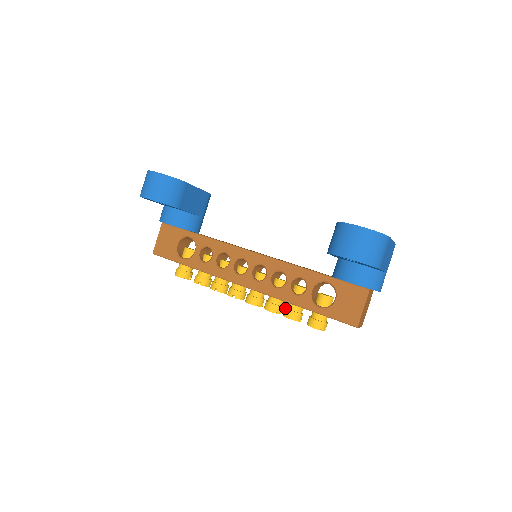
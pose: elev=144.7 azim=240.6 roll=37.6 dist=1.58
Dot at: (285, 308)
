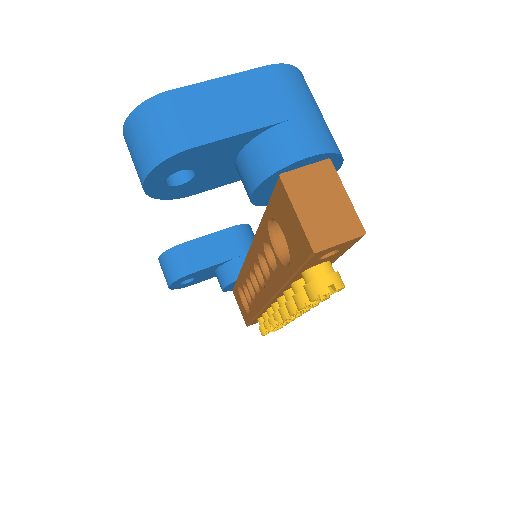
Dot at: occluded
